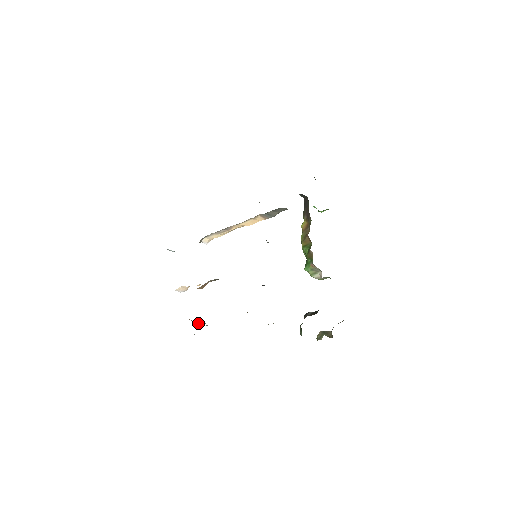
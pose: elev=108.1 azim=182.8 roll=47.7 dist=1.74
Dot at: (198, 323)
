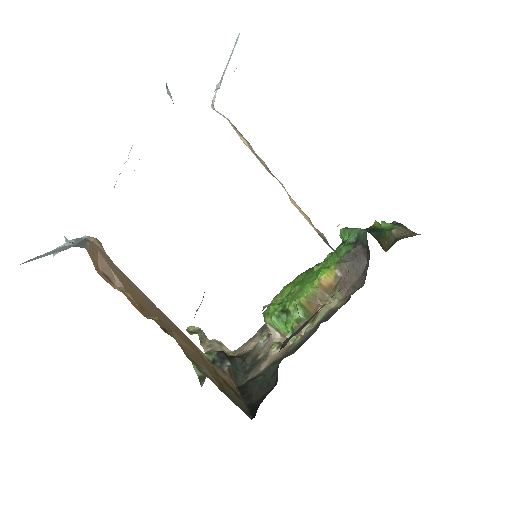
Dot at: (97, 260)
